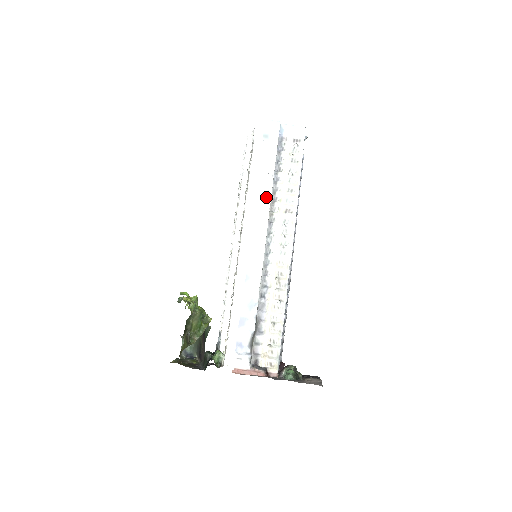
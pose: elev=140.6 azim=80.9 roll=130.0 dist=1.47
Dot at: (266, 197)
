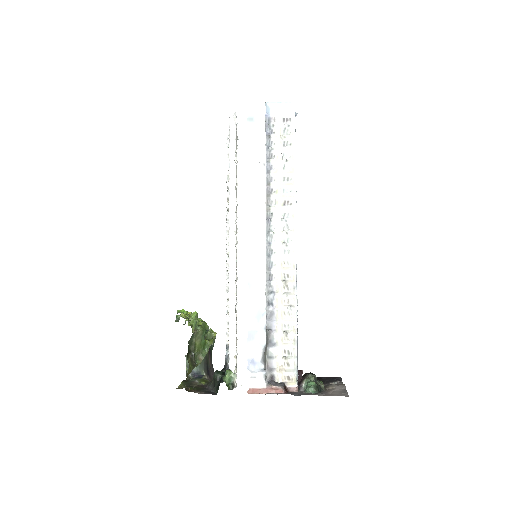
Dot at: (260, 190)
